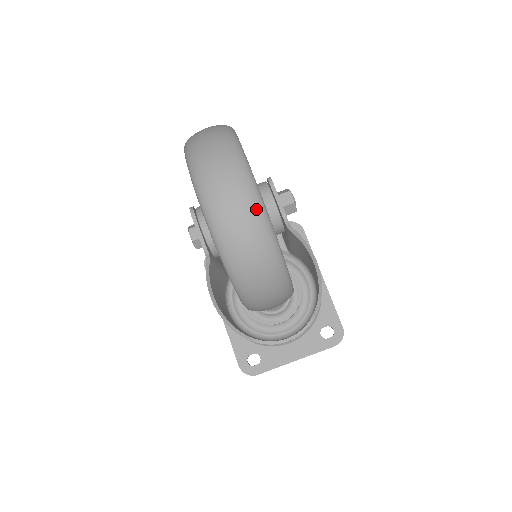
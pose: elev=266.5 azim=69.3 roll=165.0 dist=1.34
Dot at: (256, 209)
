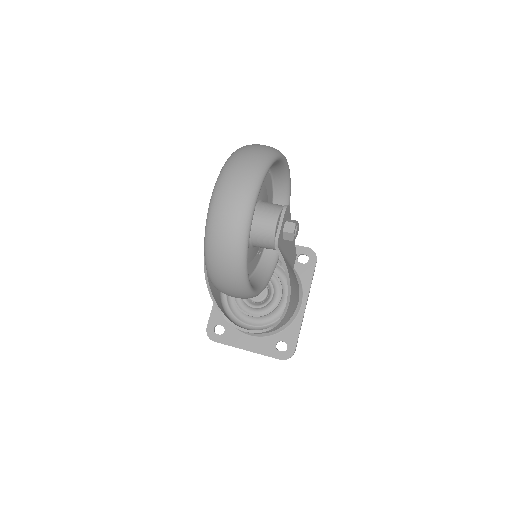
Dot at: (242, 220)
